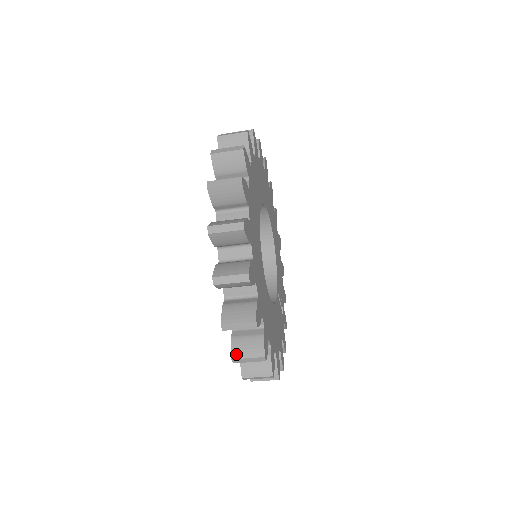
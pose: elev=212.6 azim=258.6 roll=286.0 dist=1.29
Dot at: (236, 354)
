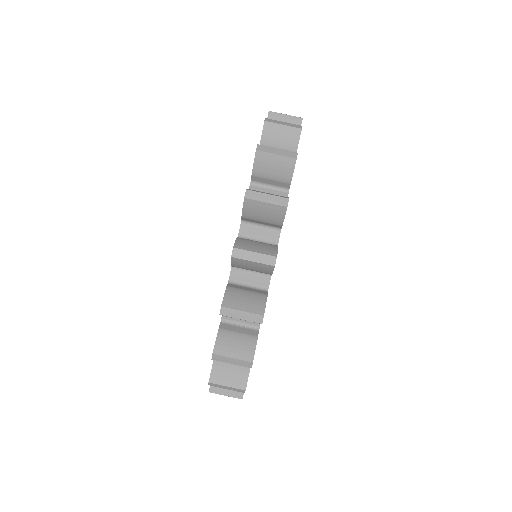
Dot at: (263, 147)
